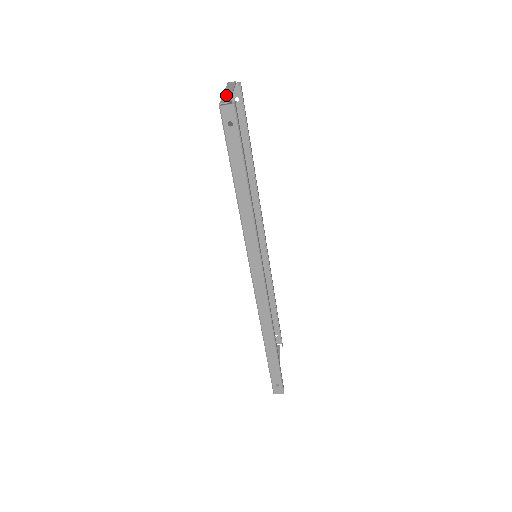
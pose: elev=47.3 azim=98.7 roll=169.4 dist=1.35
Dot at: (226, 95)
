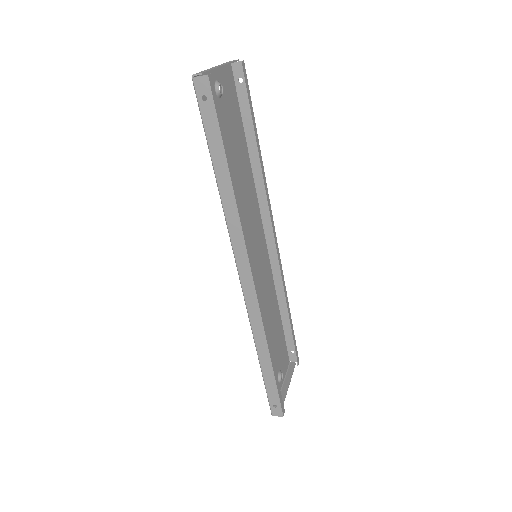
Dot at: (209, 69)
